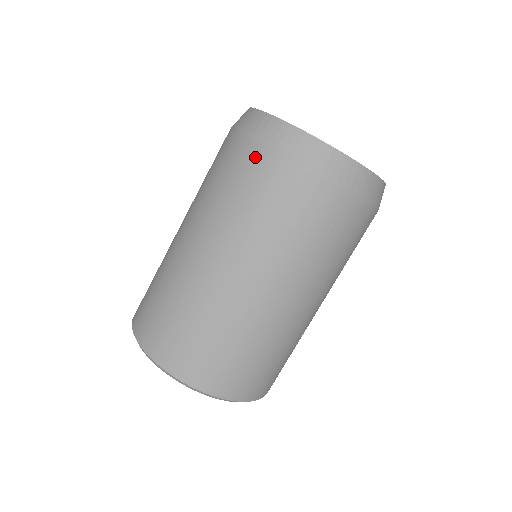
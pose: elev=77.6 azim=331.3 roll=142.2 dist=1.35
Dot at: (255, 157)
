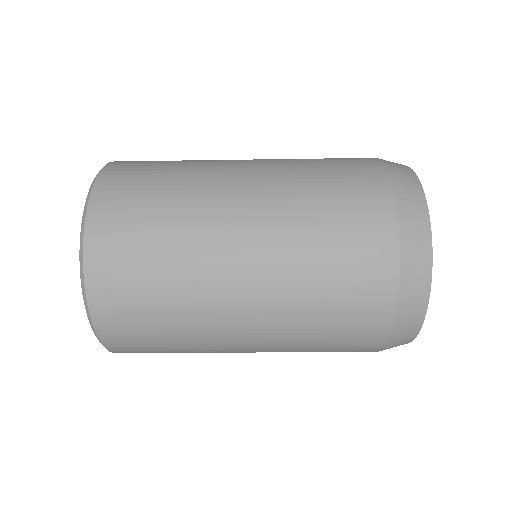
Dot at: (380, 229)
